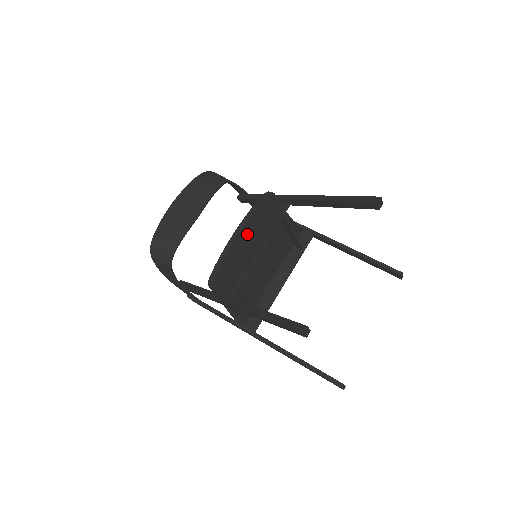
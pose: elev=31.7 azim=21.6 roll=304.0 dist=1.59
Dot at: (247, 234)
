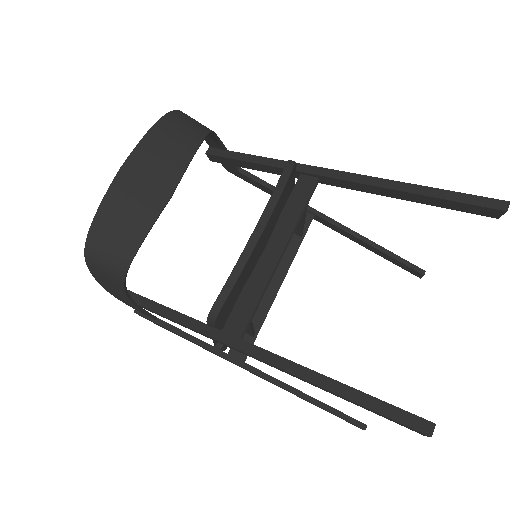
Dot at: (266, 233)
